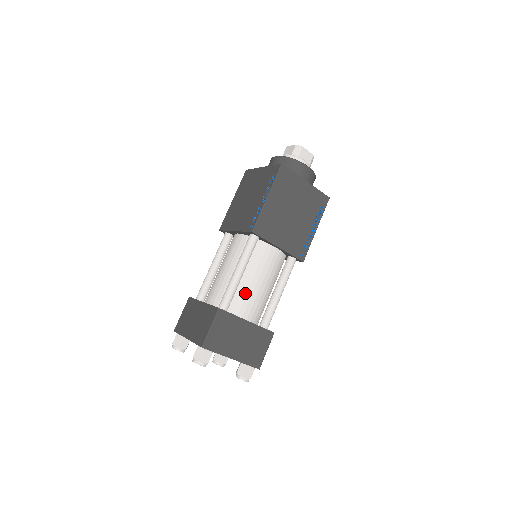
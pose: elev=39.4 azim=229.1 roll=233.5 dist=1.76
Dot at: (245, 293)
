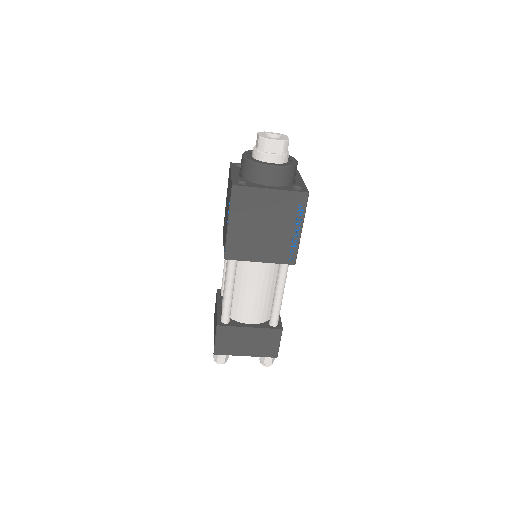
Dot at: (242, 304)
